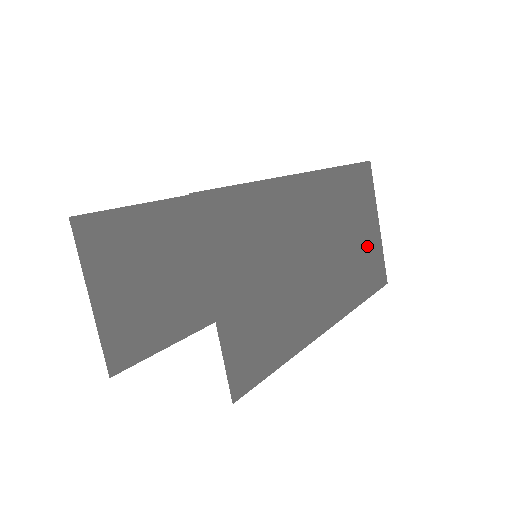
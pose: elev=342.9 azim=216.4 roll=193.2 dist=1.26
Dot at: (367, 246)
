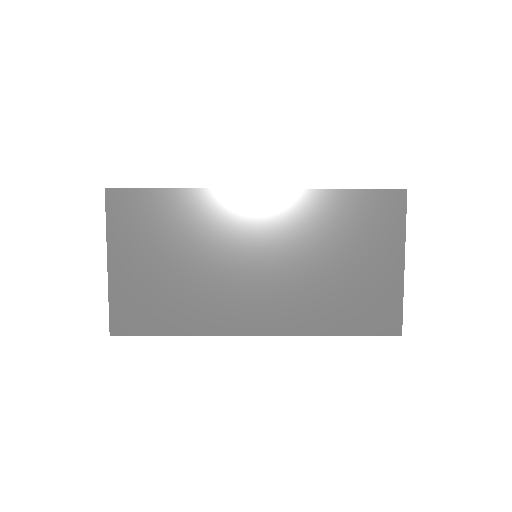
Dot at: occluded
